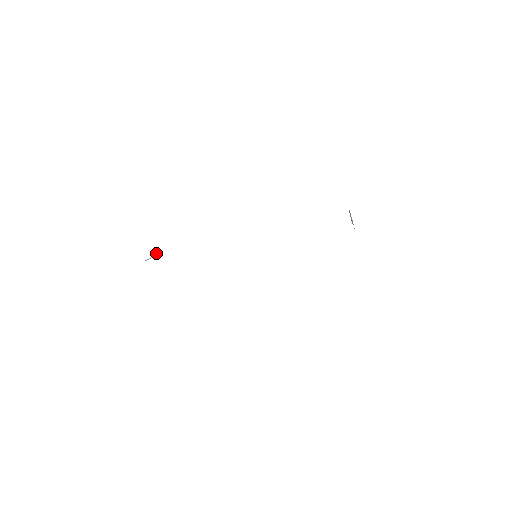
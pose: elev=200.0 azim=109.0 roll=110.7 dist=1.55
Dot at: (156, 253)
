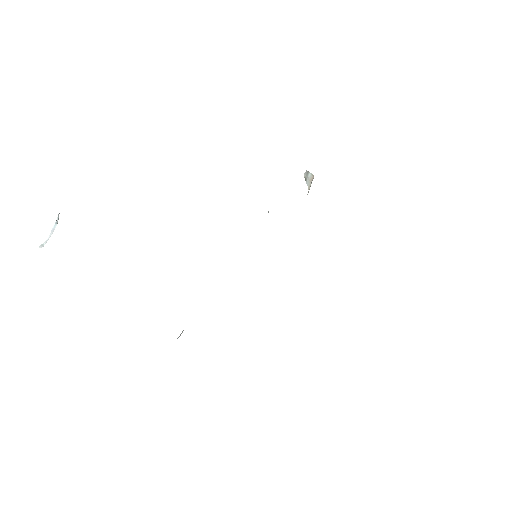
Dot at: (58, 216)
